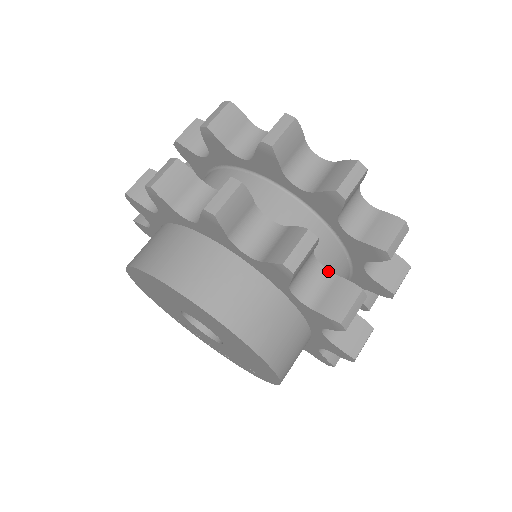
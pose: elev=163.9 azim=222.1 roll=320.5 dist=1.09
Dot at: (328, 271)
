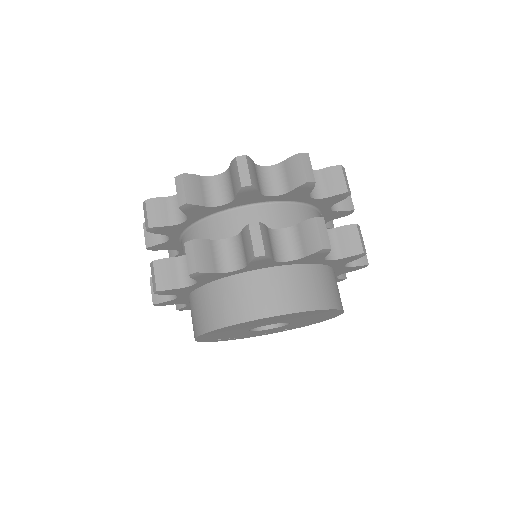
Dot at: occluded
